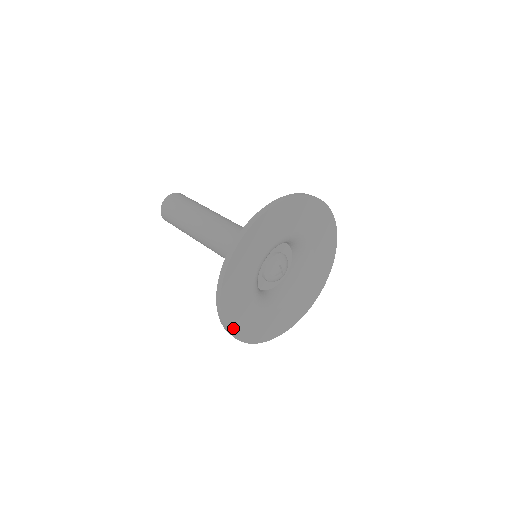
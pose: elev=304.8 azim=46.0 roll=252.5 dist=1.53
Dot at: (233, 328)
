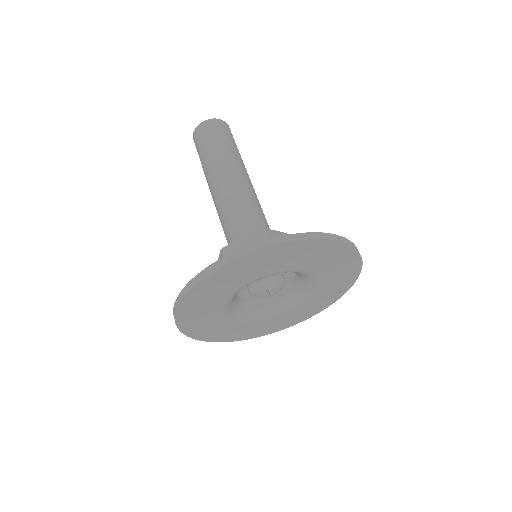
Dot at: (200, 336)
